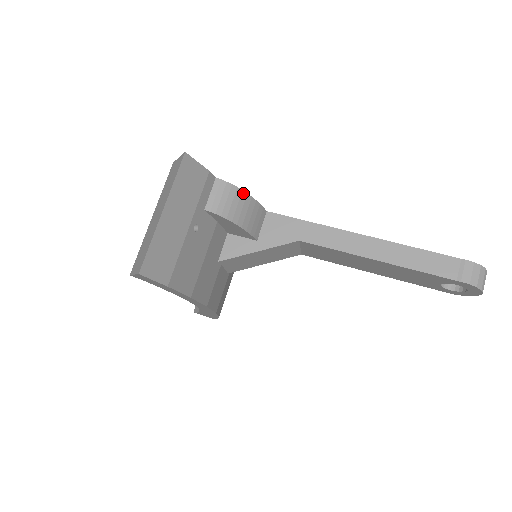
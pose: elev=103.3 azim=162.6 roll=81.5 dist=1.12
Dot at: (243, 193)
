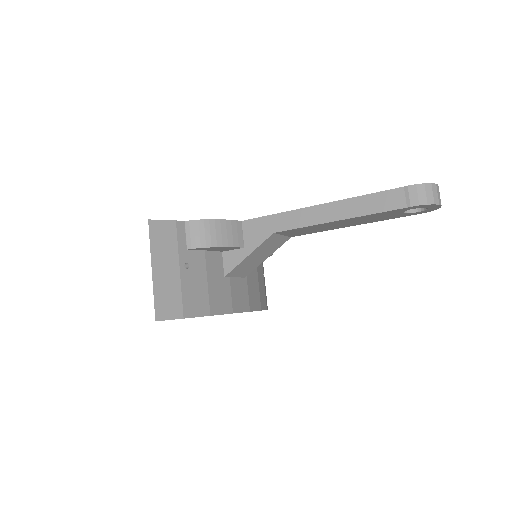
Dot at: (211, 221)
